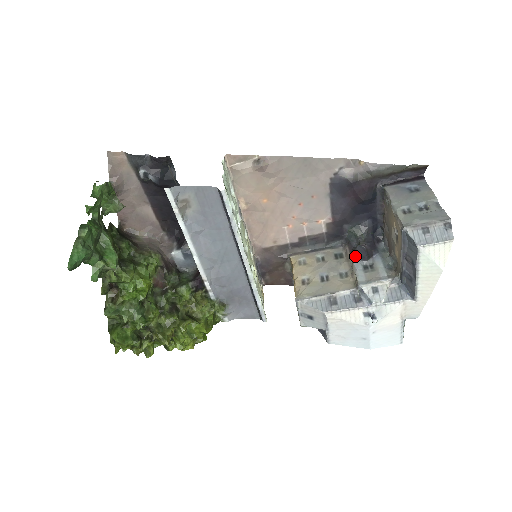
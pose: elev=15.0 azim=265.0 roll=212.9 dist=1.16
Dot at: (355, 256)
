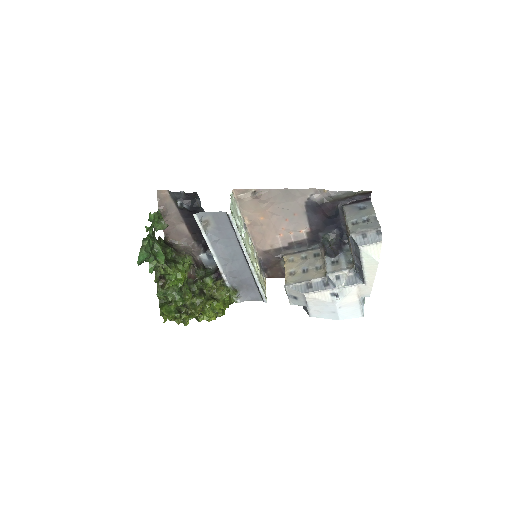
Dot at: (326, 255)
